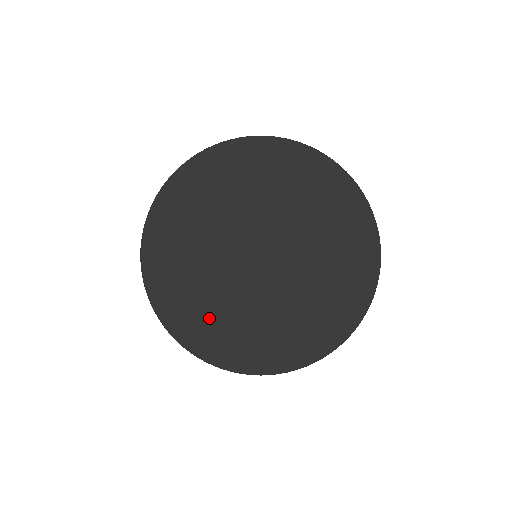
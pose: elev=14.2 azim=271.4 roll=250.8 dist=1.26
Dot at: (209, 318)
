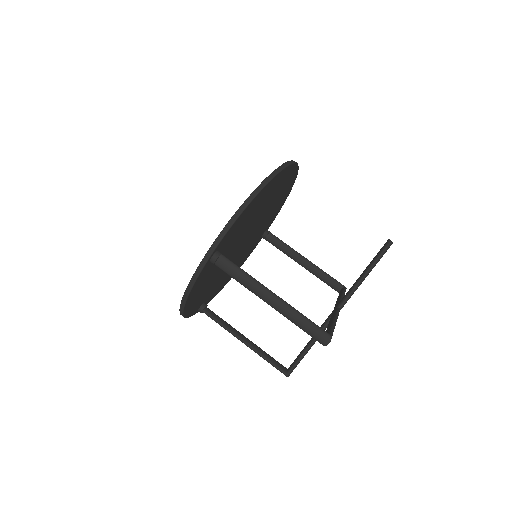
Dot at: occluded
